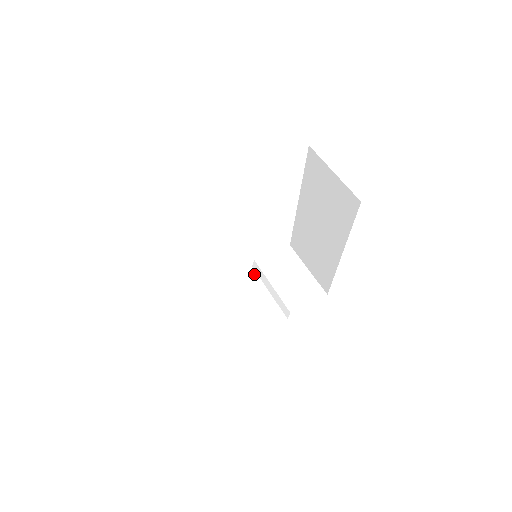
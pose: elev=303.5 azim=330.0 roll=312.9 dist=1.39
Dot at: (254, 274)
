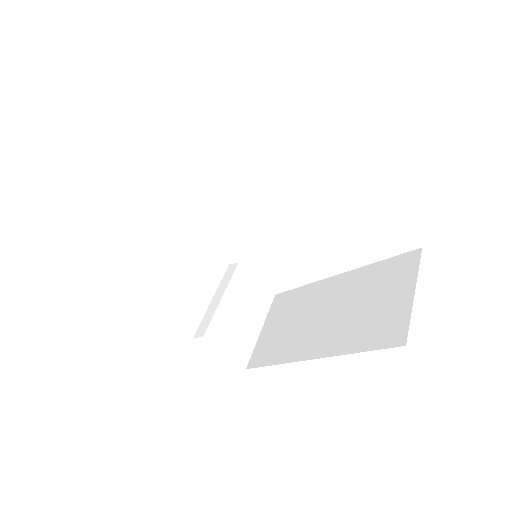
Dot at: (222, 271)
